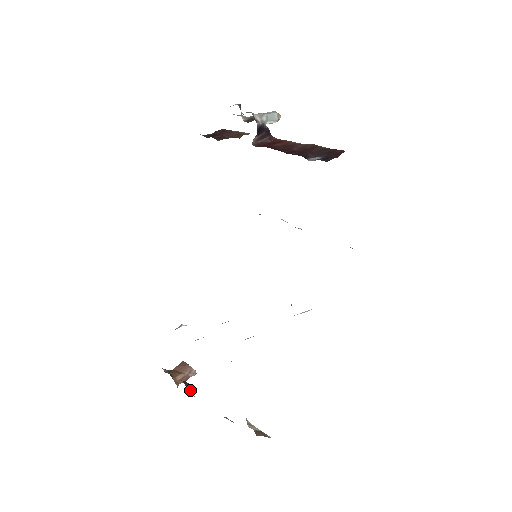
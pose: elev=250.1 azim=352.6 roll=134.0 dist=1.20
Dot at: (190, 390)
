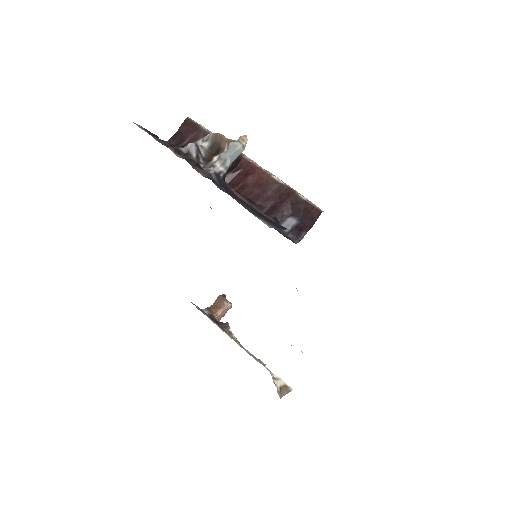
Dot at: (229, 331)
